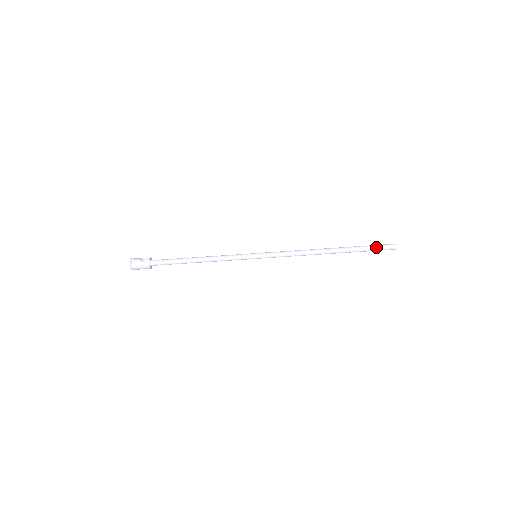
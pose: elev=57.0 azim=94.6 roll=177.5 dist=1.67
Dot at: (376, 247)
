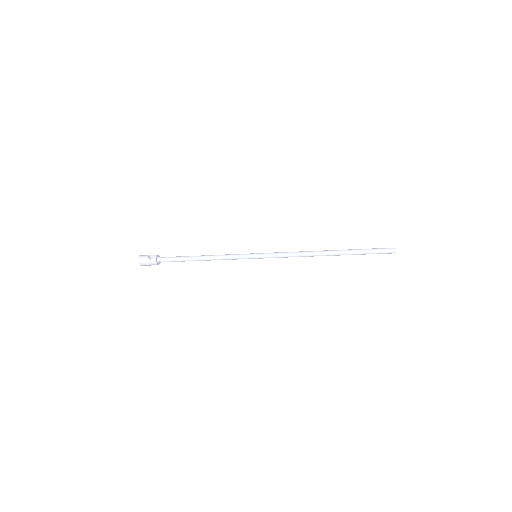
Dot at: (375, 251)
